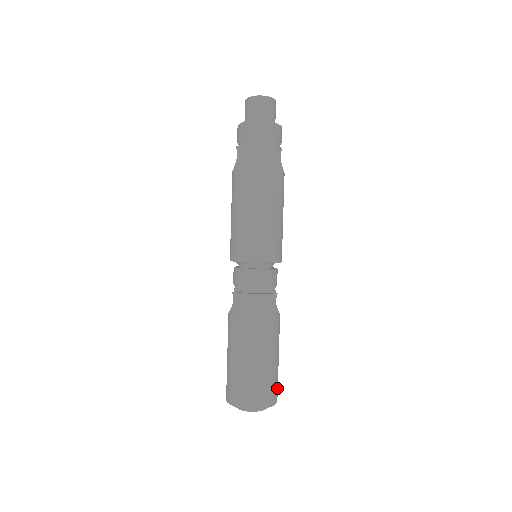
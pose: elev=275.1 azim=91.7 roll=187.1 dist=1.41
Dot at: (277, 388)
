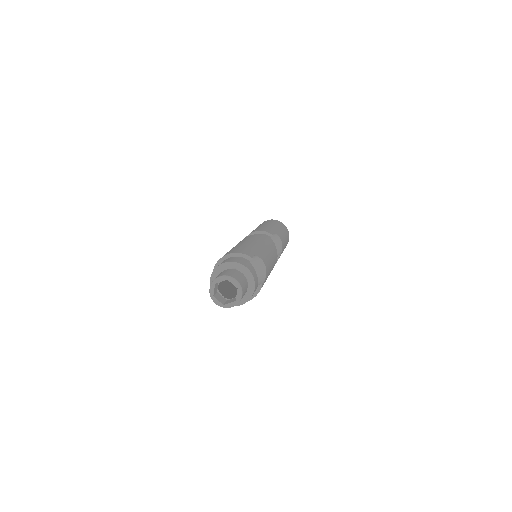
Dot at: (288, 236)
